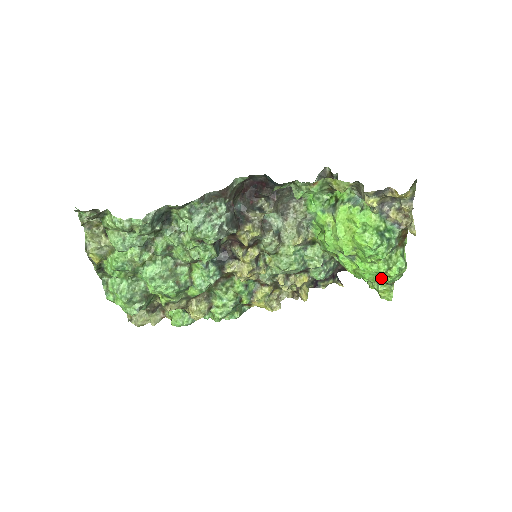
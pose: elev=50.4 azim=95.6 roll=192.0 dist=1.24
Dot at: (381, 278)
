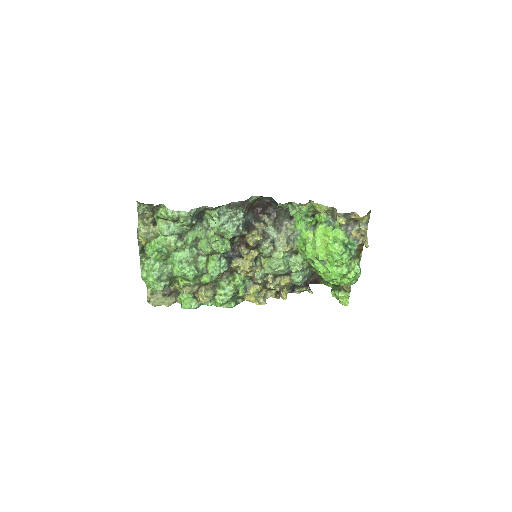
Dot at: (343, 280)
